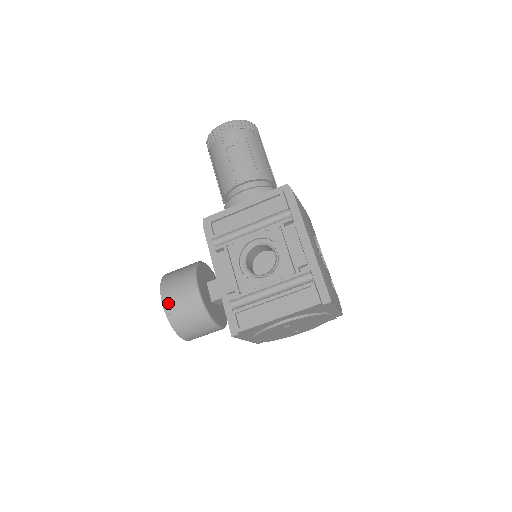
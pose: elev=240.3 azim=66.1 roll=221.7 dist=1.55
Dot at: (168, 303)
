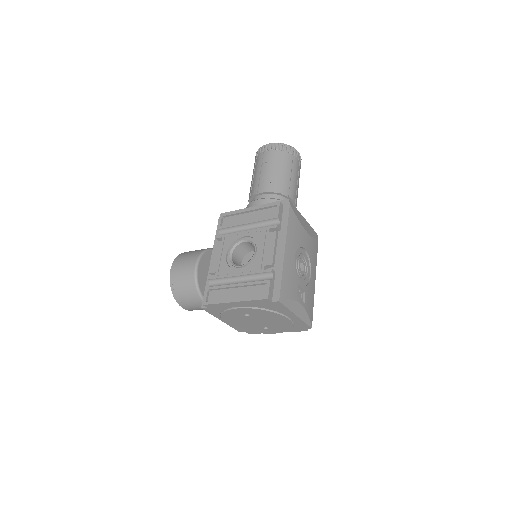
Dot at: (174, 271)
